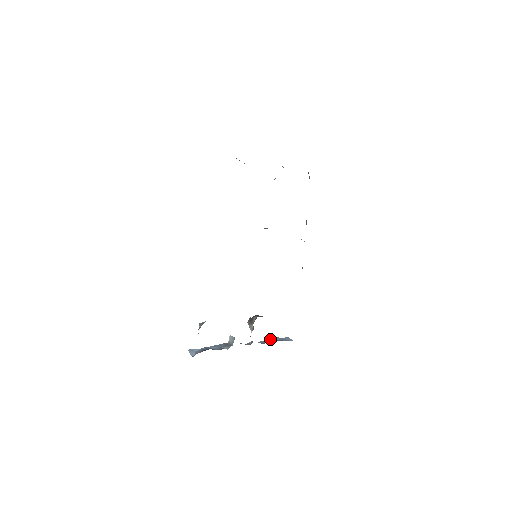
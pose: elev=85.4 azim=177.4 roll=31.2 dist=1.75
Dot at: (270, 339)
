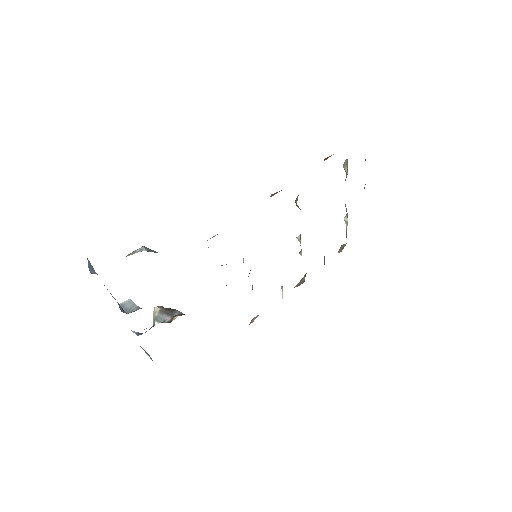
Dot at: occluded
